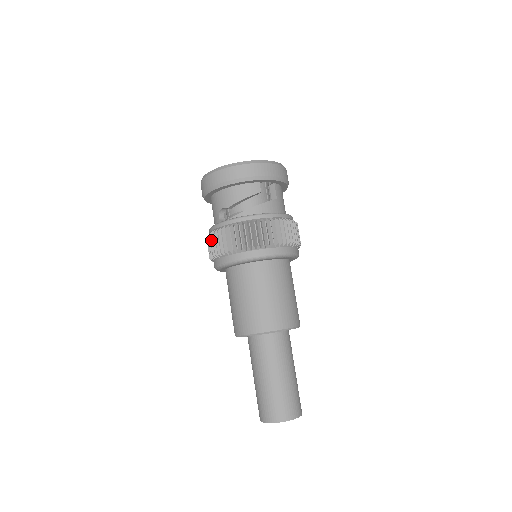
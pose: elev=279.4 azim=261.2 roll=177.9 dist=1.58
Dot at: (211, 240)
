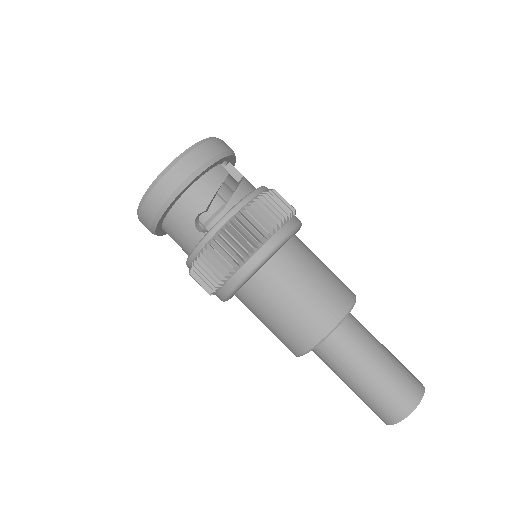
Dot at: (209, 260)
